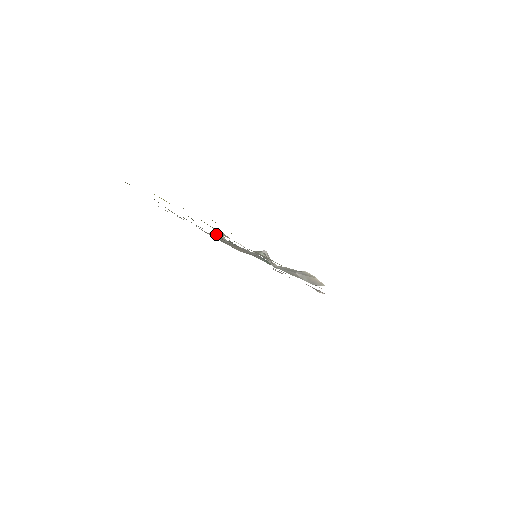
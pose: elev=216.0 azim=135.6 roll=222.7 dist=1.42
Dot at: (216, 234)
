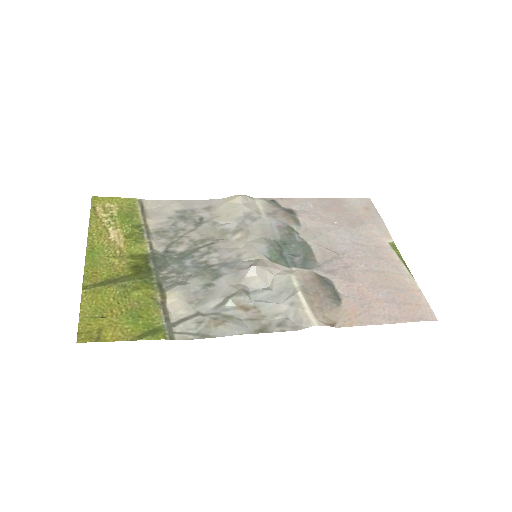
Dot at: (230, 200)
